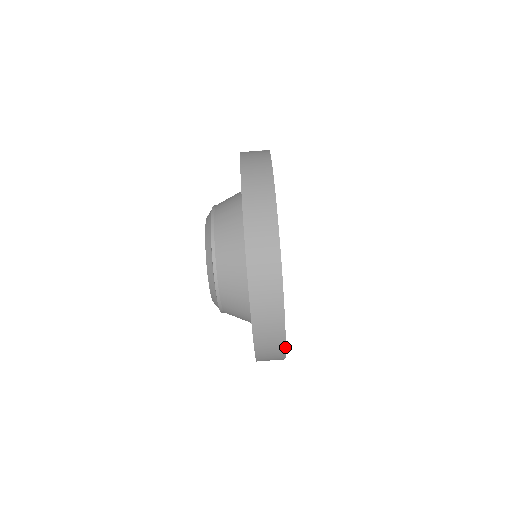
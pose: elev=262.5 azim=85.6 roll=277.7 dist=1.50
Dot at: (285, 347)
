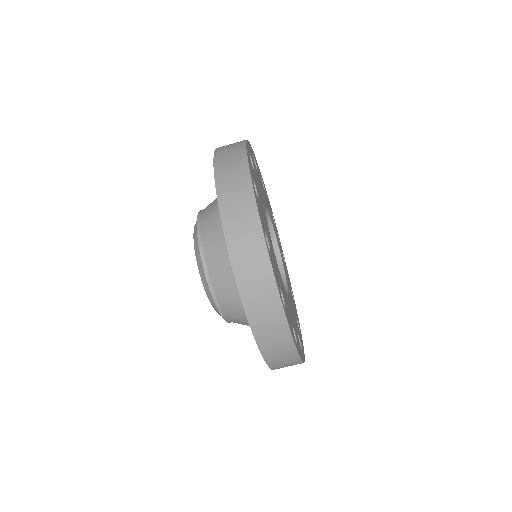
Dot at: (295, 346)
